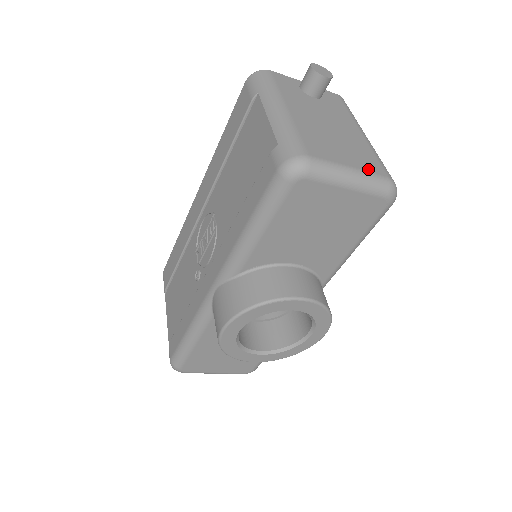
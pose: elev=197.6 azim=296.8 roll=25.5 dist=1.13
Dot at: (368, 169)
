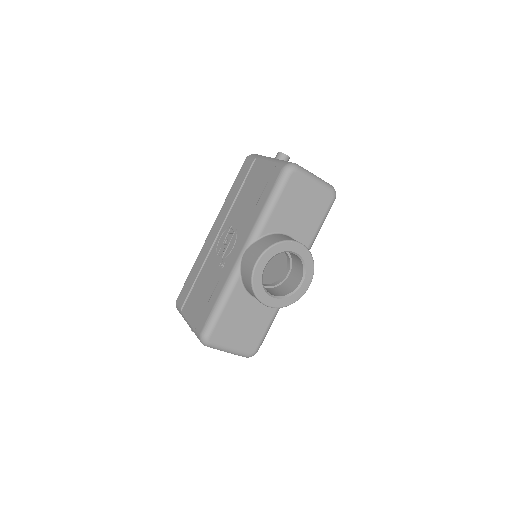
Dot at: occluded
